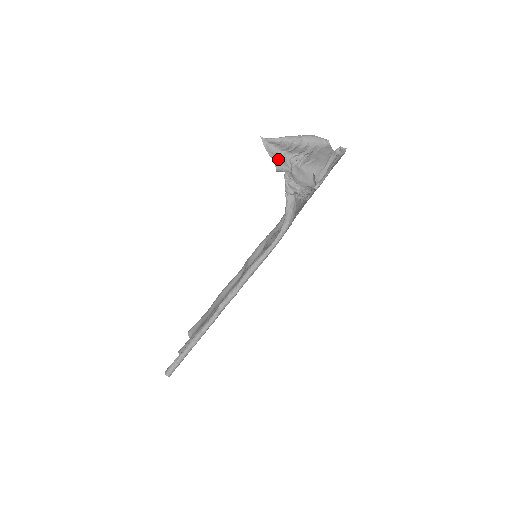
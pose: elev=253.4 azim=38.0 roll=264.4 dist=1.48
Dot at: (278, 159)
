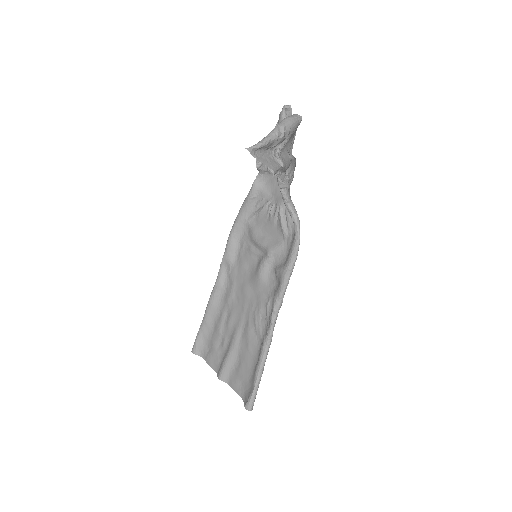
Dot at: (270, 162)
